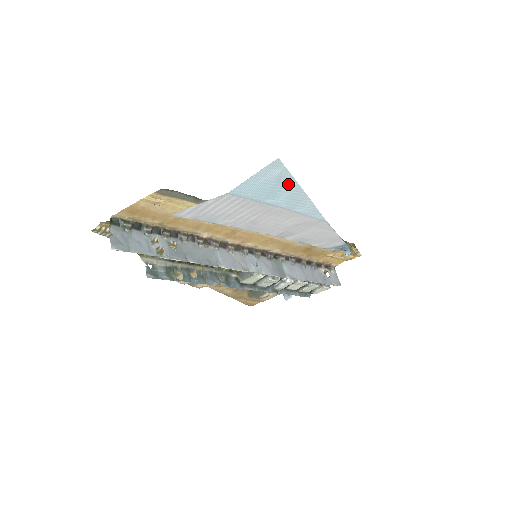
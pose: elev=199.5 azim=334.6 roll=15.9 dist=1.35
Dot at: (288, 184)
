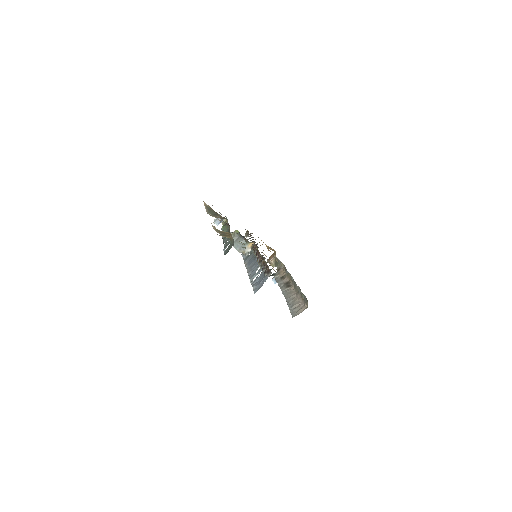
Dot at: occluded
